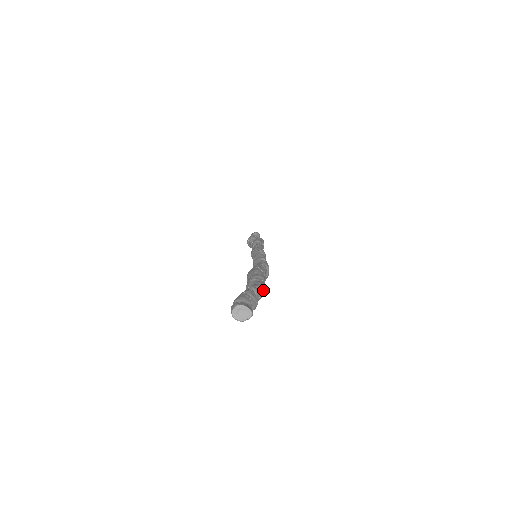
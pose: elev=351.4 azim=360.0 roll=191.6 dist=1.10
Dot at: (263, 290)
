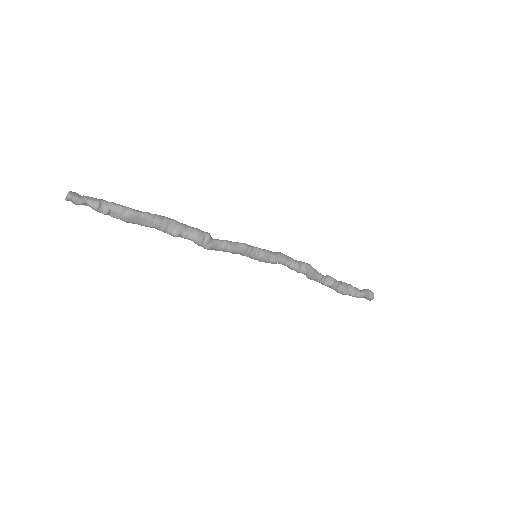
Dot at: (127, 212)
